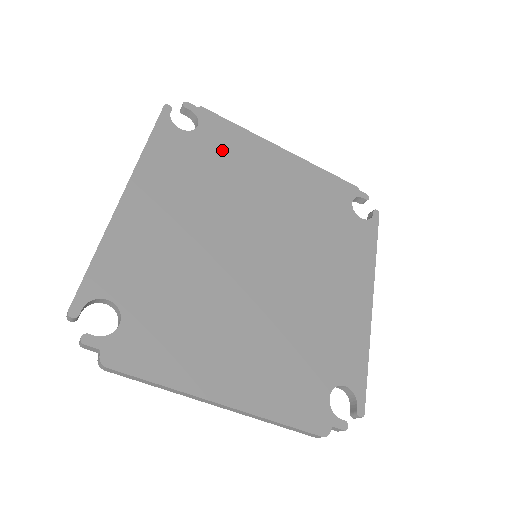
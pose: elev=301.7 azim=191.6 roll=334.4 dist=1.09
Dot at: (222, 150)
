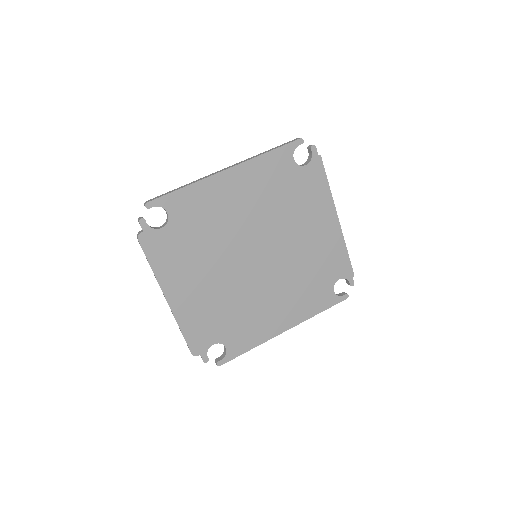
Dot at: (303, 190)
